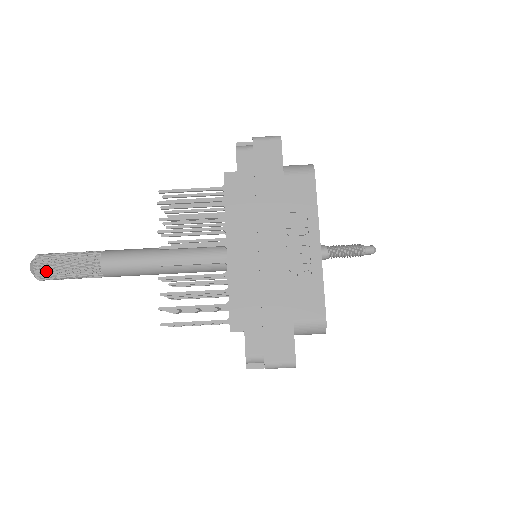
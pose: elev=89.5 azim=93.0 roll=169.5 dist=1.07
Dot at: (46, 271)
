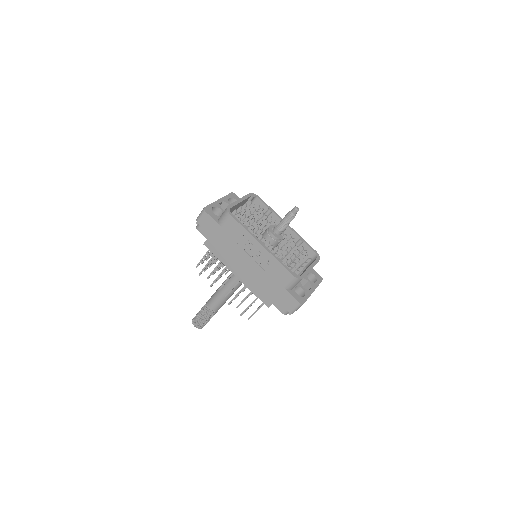
Dot at: (200, 325)
